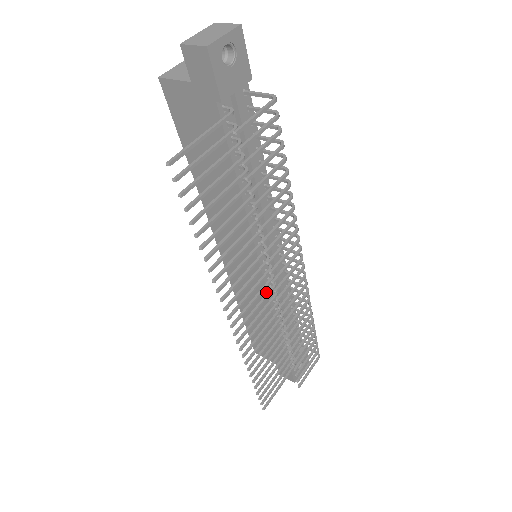
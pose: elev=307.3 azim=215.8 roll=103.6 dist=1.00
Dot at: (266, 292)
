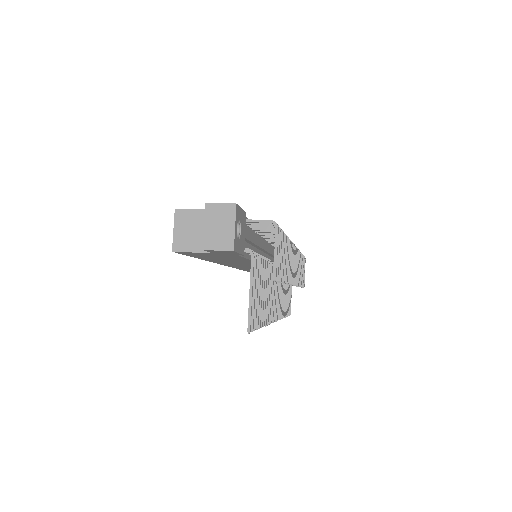
Dot at: occluded
